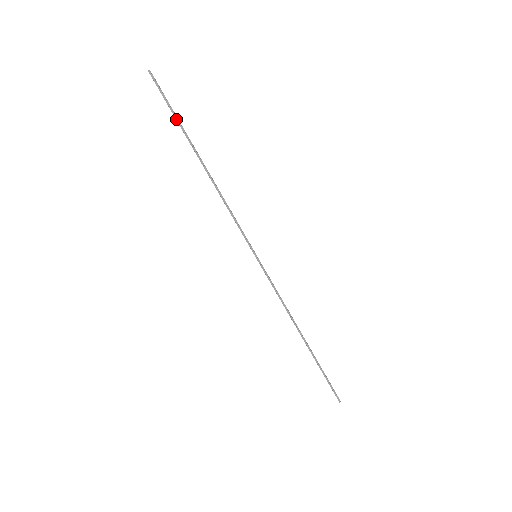
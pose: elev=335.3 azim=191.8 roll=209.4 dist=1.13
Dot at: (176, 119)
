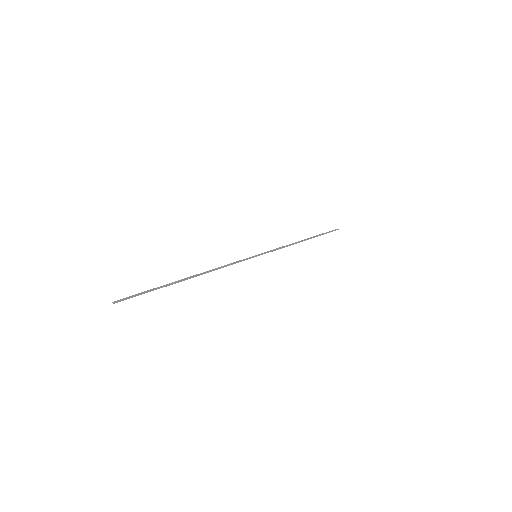
Dot at: occluded
